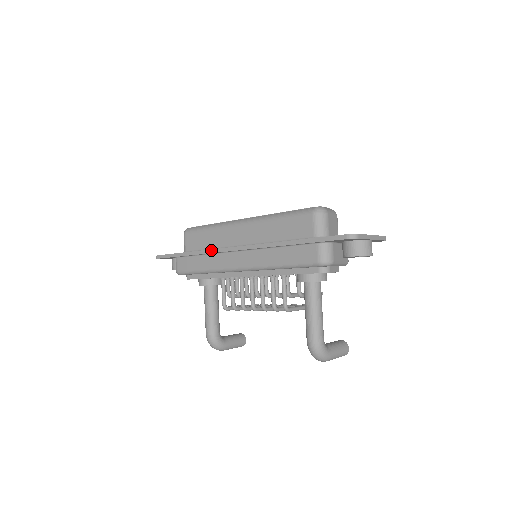
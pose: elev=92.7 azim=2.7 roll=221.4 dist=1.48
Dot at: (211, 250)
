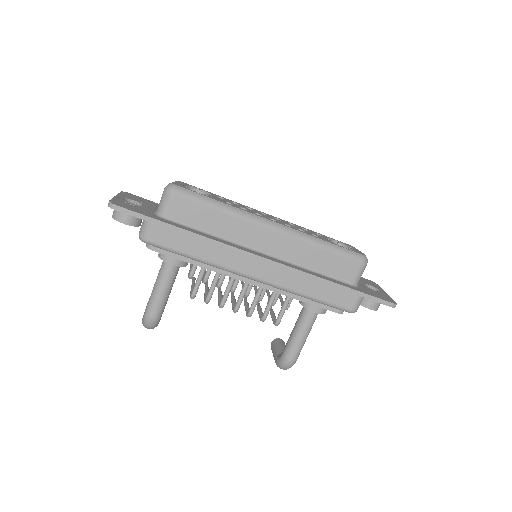
Dot at: (227, 245)
